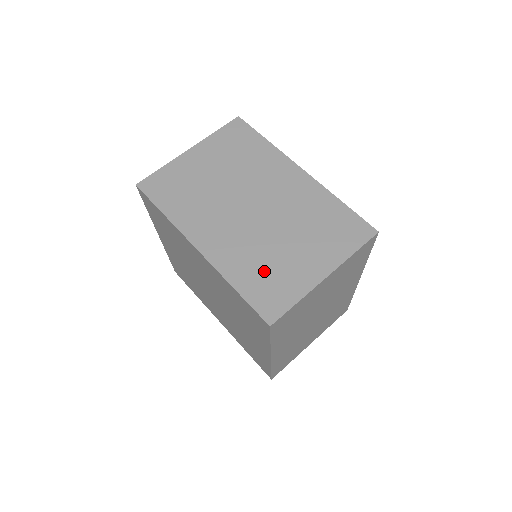
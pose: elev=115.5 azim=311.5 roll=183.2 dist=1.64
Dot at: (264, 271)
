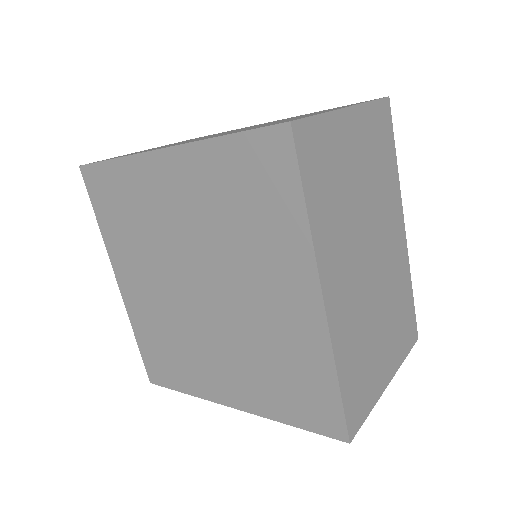
Dot at: (260, 126)
